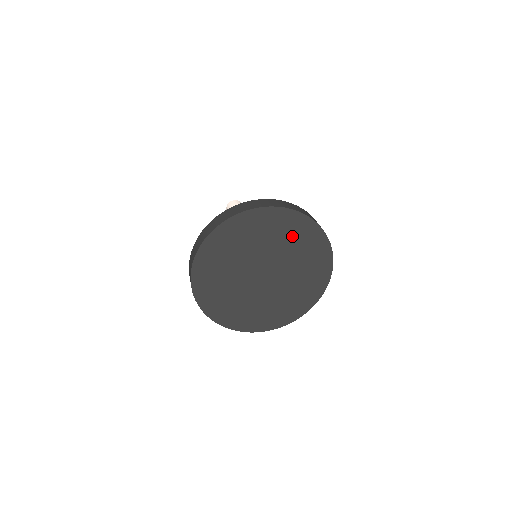
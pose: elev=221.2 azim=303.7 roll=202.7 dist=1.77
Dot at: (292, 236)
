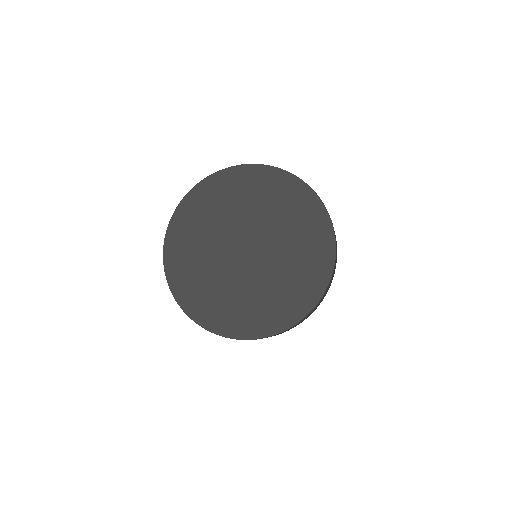
Dot at: (241, 193)
